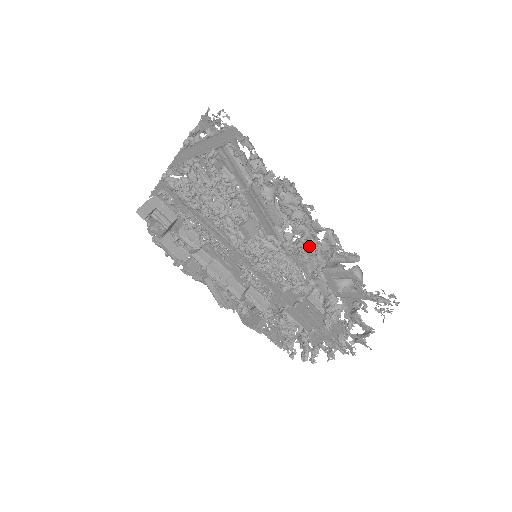
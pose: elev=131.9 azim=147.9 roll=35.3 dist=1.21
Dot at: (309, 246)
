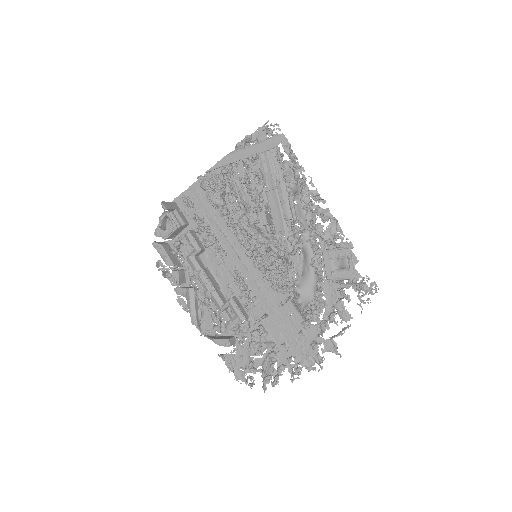
Dot at: (316, 230)
